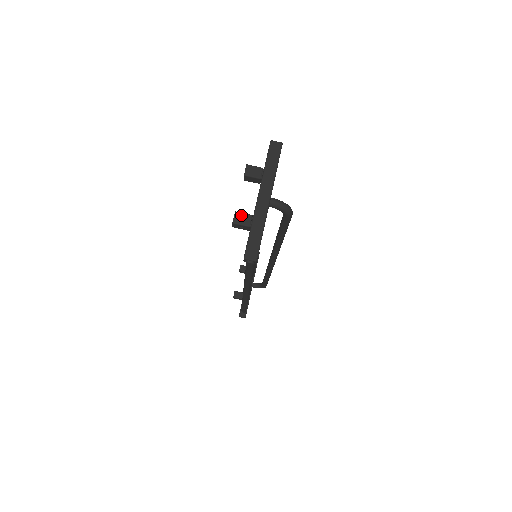
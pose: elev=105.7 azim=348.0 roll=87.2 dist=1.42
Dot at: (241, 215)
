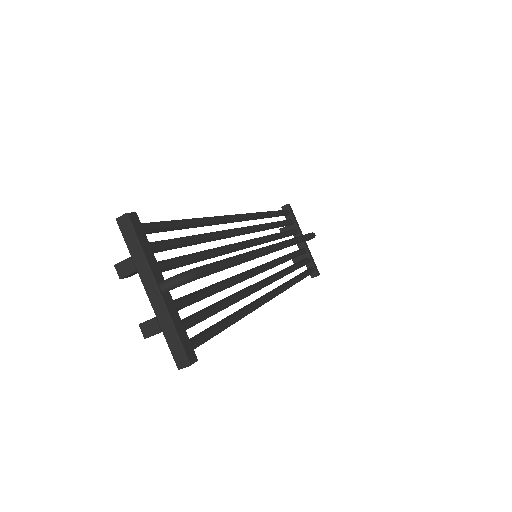
Dot at: (146, 325)
